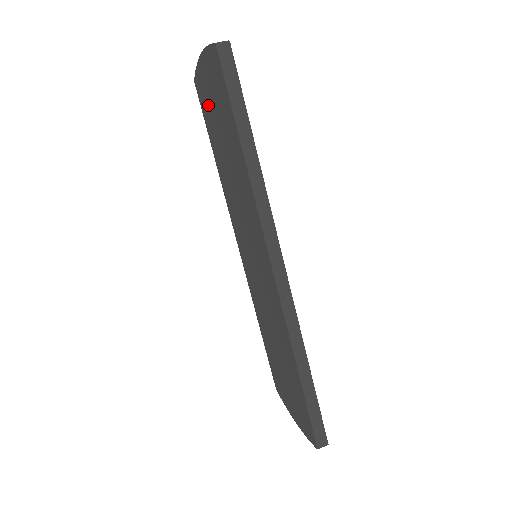
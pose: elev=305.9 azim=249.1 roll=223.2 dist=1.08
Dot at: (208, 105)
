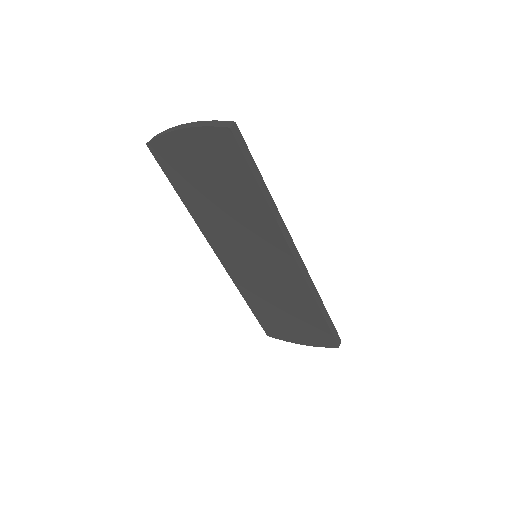
Dot at: (184, 163)
